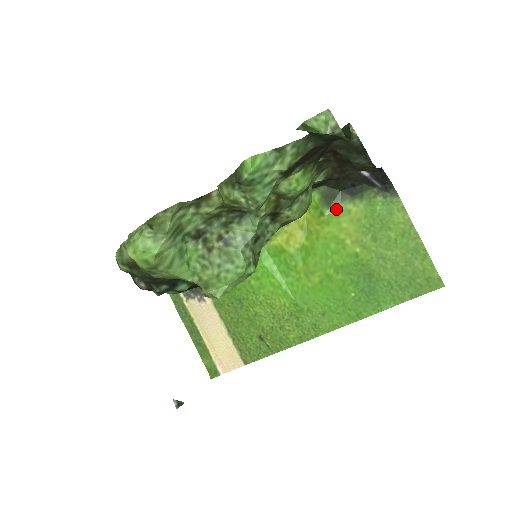
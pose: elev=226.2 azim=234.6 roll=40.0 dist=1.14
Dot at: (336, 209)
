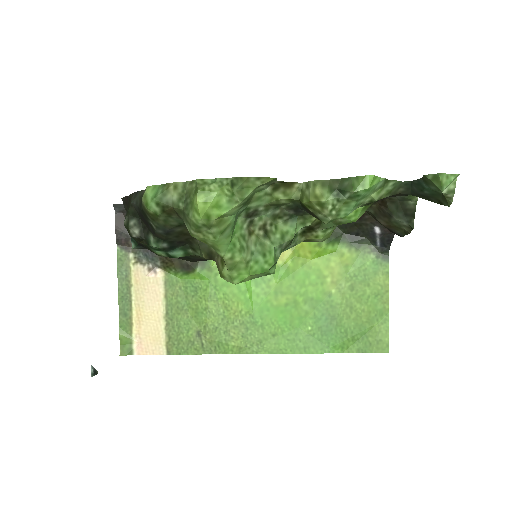
Dot at: (333, 247)
